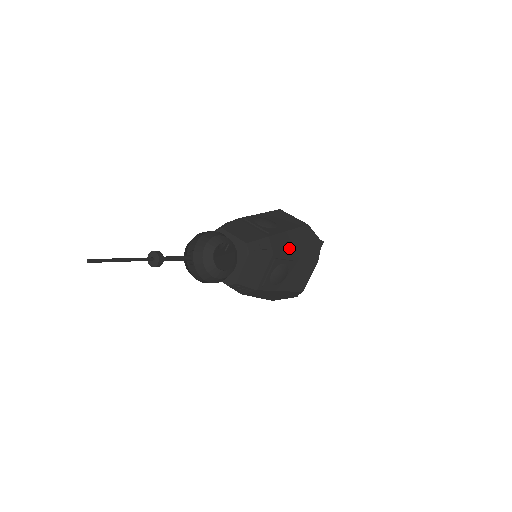
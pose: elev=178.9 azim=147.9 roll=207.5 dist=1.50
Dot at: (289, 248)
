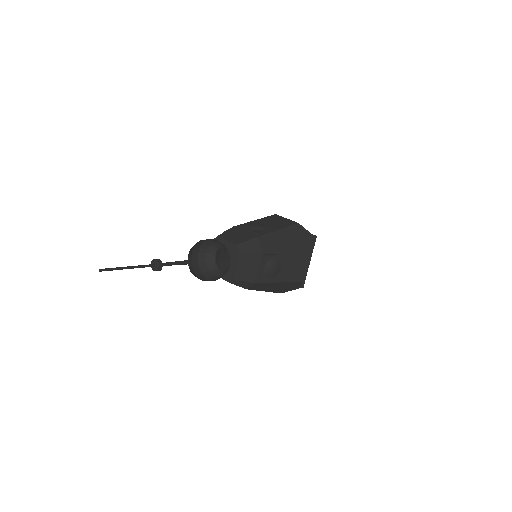
Dot at: (278, 245)
